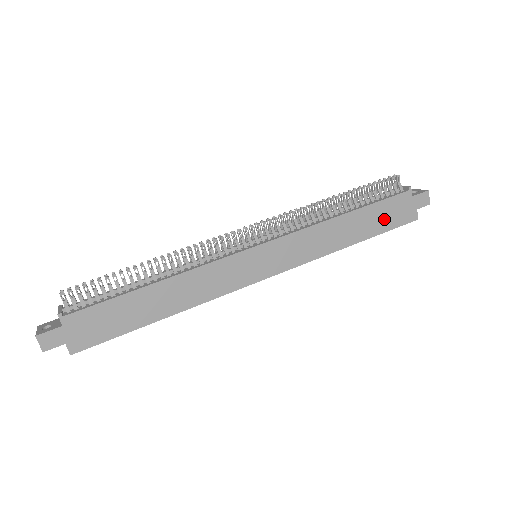
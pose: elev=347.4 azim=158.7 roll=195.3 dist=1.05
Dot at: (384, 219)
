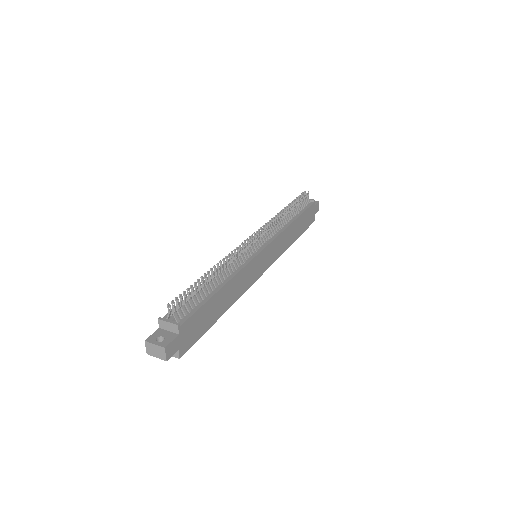
Dot at: (305, 222)
